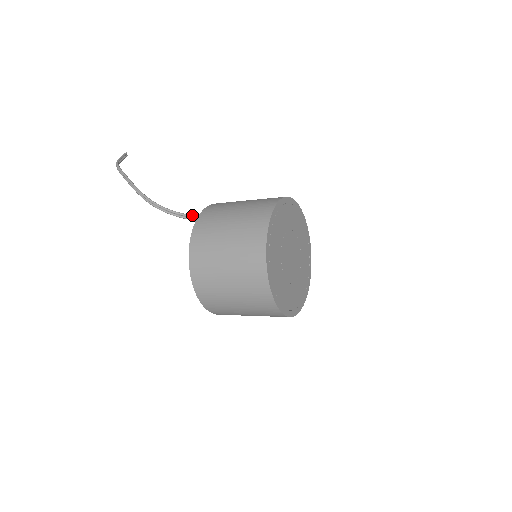
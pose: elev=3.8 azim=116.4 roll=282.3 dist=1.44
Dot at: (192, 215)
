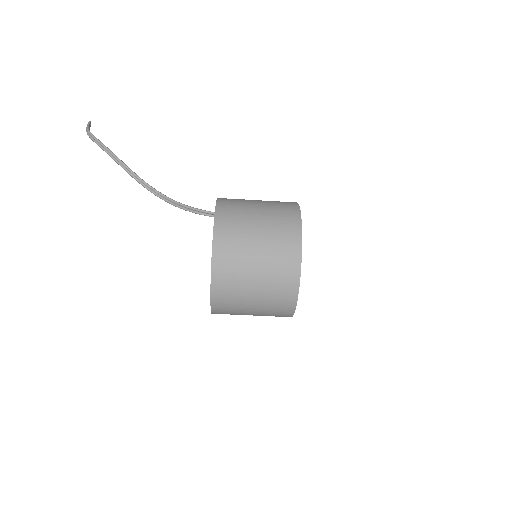
Dot at: occluded
